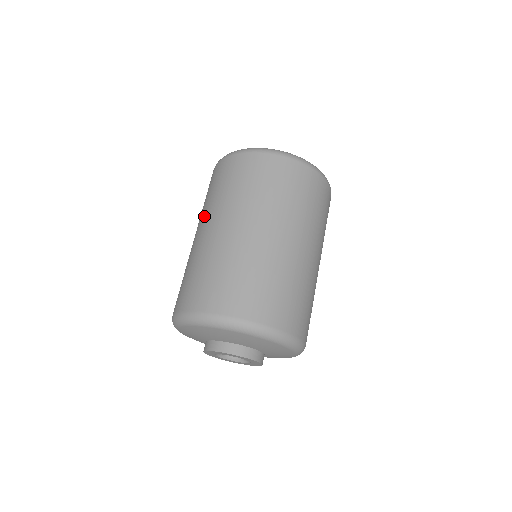
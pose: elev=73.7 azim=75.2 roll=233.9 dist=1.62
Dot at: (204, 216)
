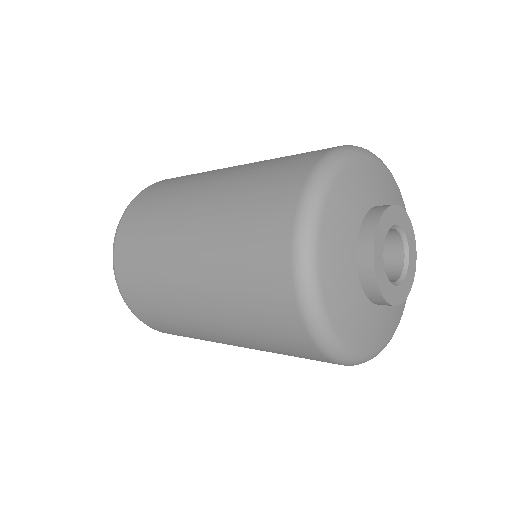
Dot at: (204, 257)
